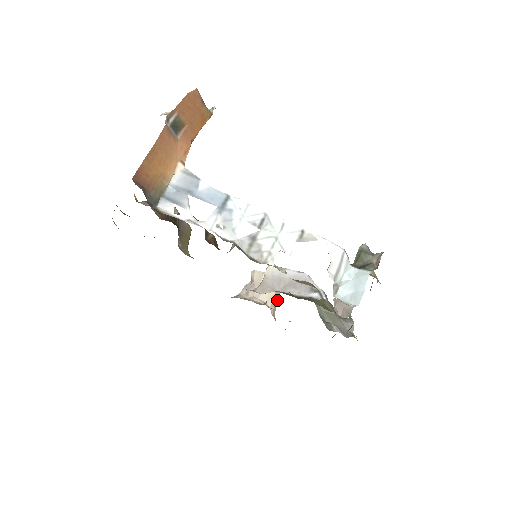
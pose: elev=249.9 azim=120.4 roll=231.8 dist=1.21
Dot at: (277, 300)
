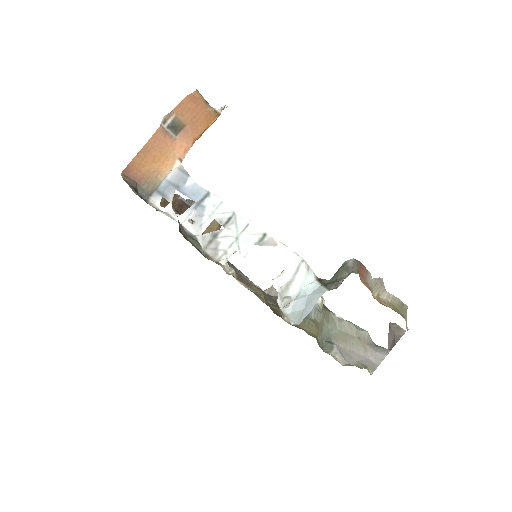
Dot at: occluded
